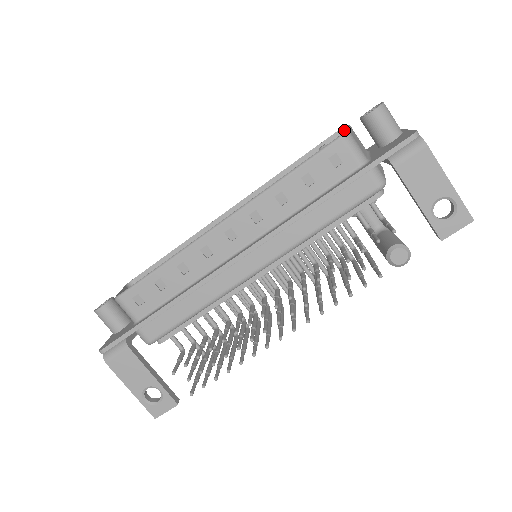
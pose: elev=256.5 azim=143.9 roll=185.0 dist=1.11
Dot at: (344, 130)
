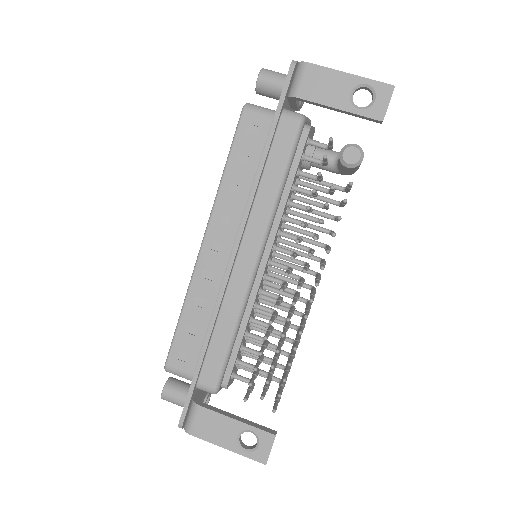
Dot at: occluded
